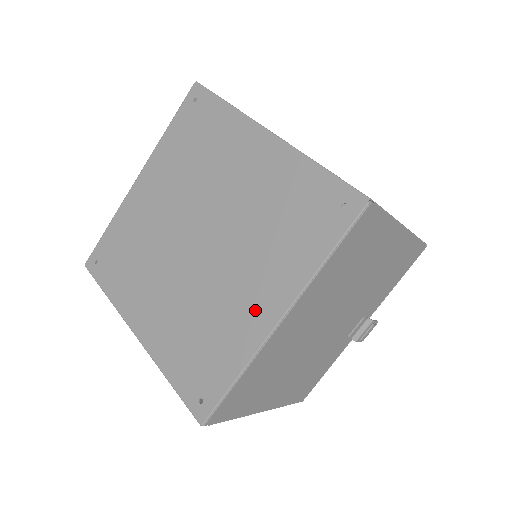
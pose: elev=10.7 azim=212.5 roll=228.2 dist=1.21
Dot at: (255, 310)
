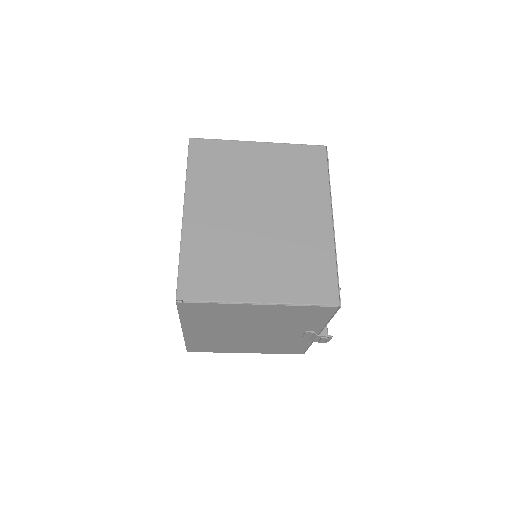
Dot at: occluded
